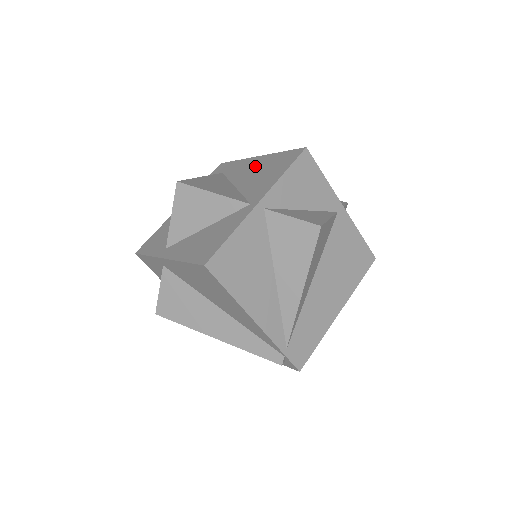
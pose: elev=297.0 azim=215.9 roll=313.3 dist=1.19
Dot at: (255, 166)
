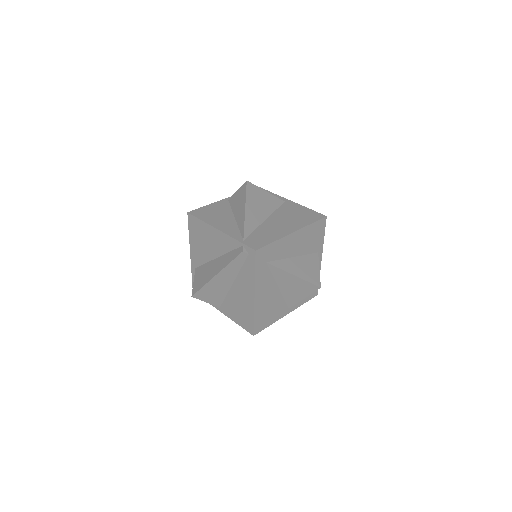
Dot at: occluded
